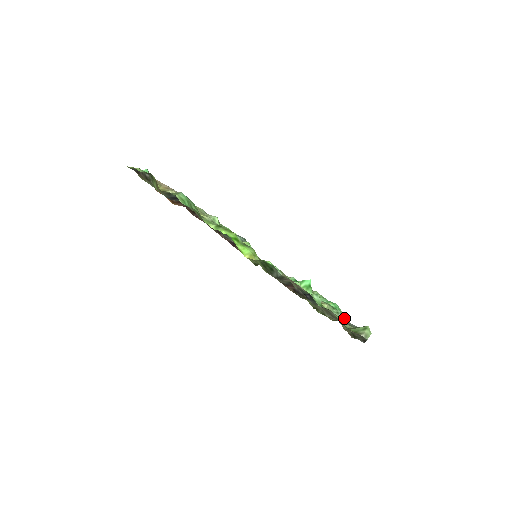
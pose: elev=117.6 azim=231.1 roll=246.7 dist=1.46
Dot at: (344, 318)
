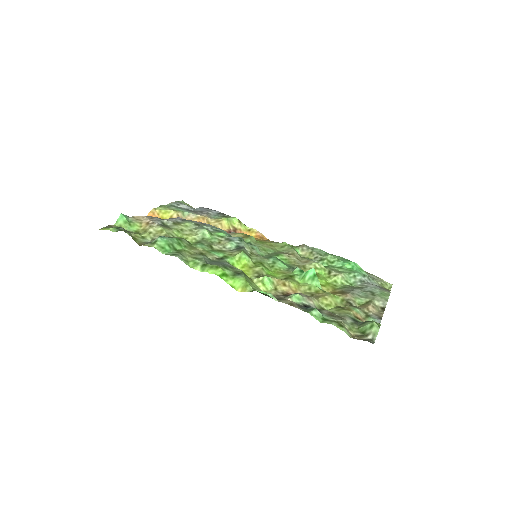
Dot at: (362, 279)
